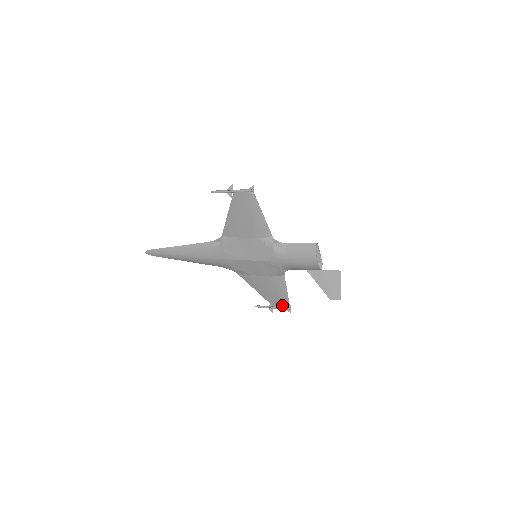
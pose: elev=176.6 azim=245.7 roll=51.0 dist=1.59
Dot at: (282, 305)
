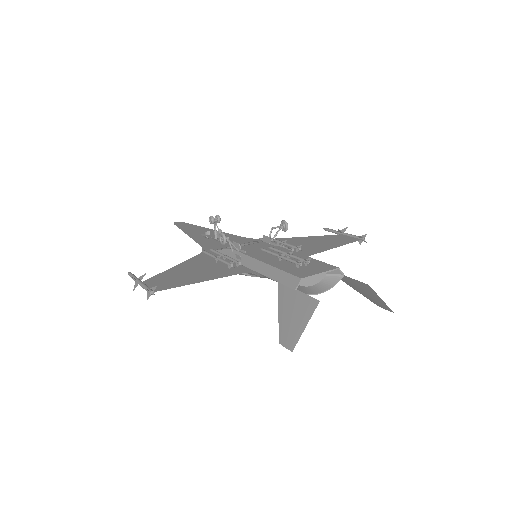
Dot at: (349, 239)
